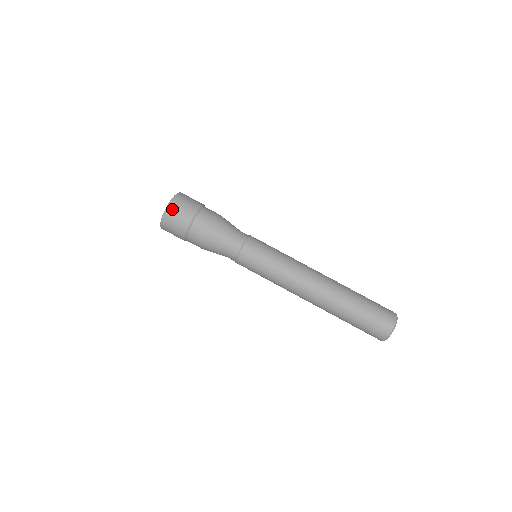
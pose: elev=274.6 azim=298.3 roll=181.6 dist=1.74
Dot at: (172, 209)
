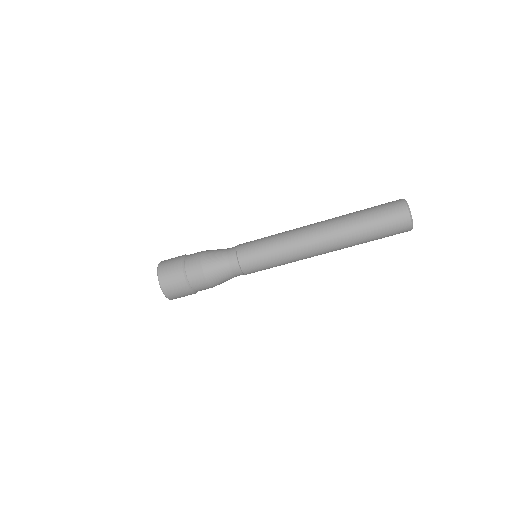
Dot at: occluded
